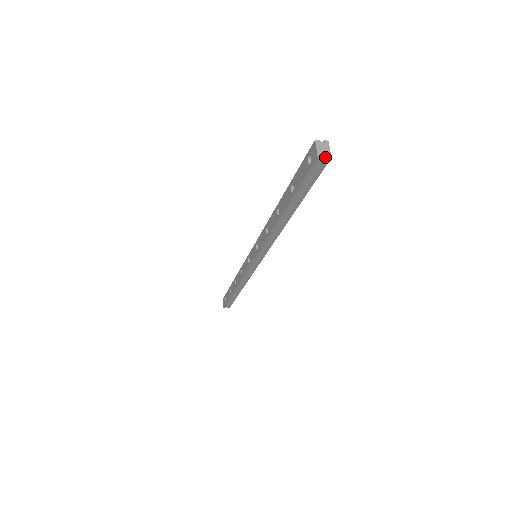
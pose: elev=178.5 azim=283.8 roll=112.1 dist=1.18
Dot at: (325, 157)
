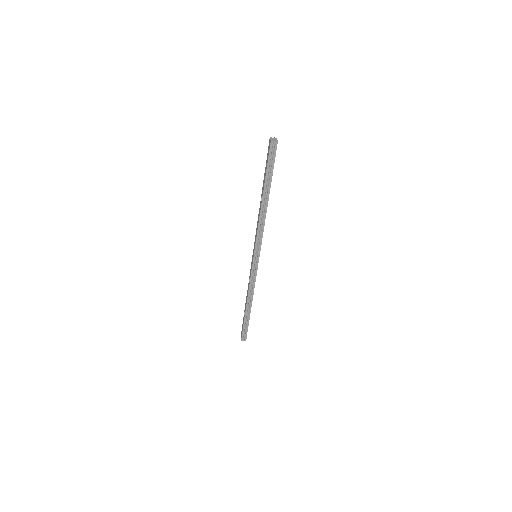
Dot at: (275, 142)
